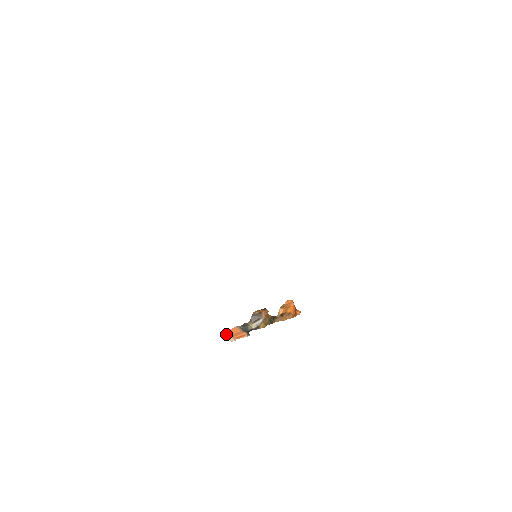
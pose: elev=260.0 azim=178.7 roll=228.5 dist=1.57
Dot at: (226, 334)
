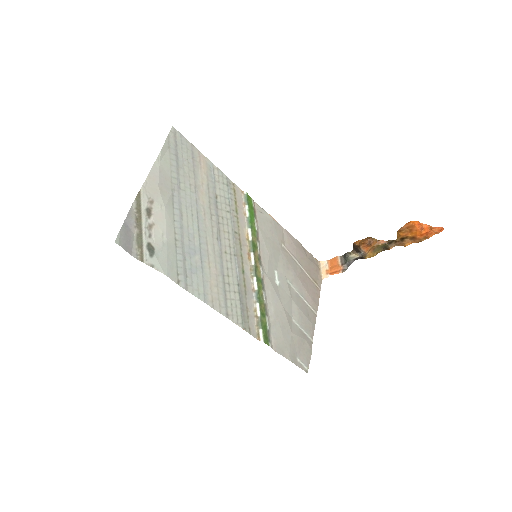
Dot at: (322, 267)
